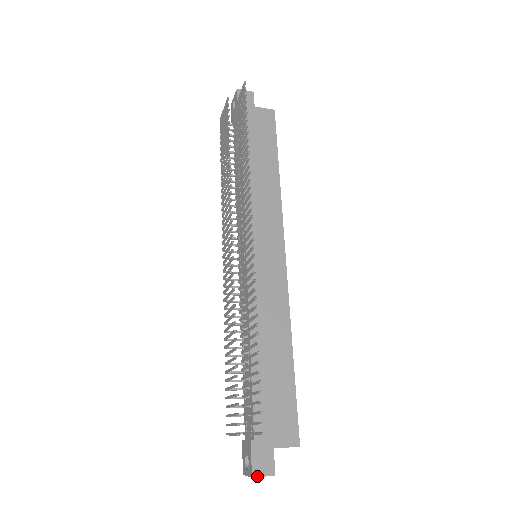
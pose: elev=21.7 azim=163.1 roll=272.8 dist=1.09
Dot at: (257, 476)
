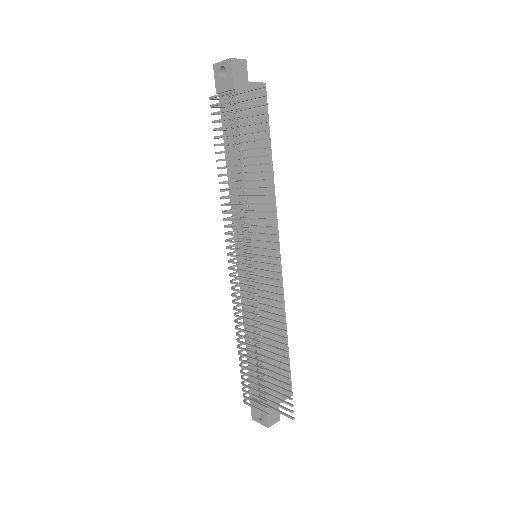
Dot at: occluded
